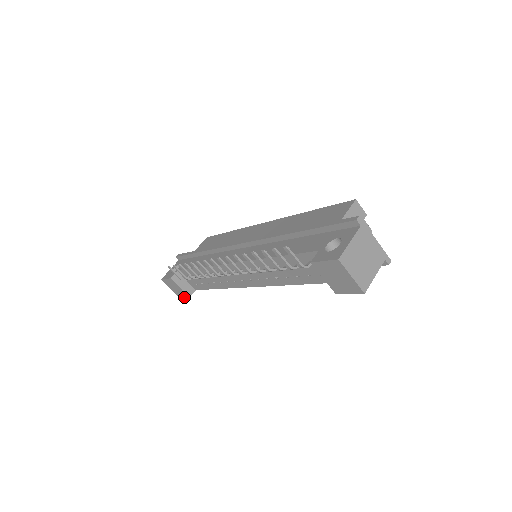
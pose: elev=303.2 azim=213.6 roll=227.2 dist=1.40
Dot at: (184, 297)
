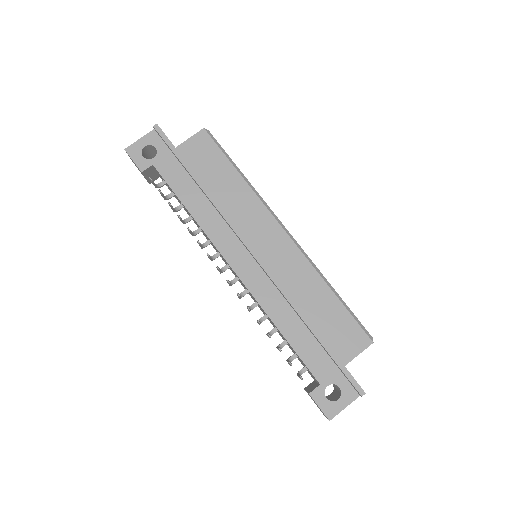
Dot at: occluded
